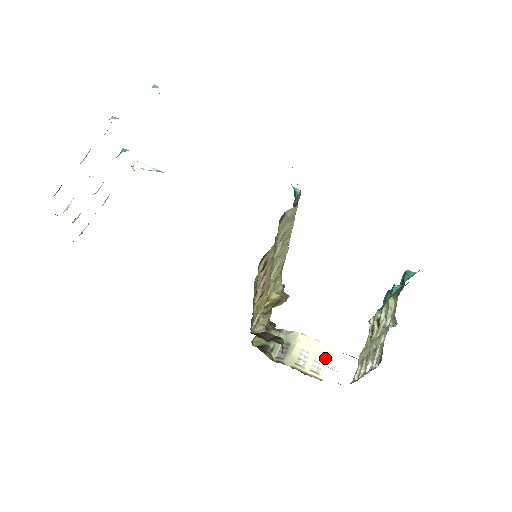
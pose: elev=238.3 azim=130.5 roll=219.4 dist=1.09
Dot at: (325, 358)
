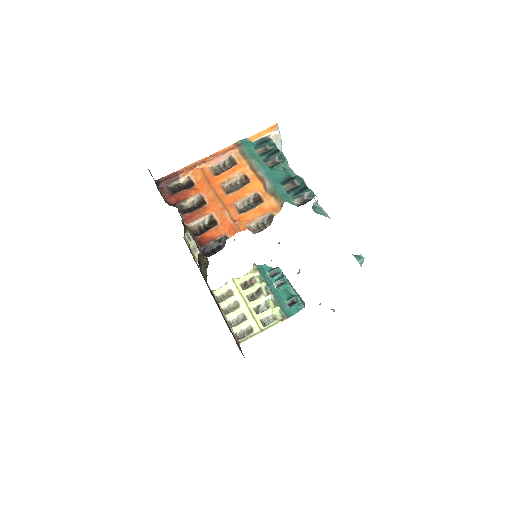
Dot at: occluded
